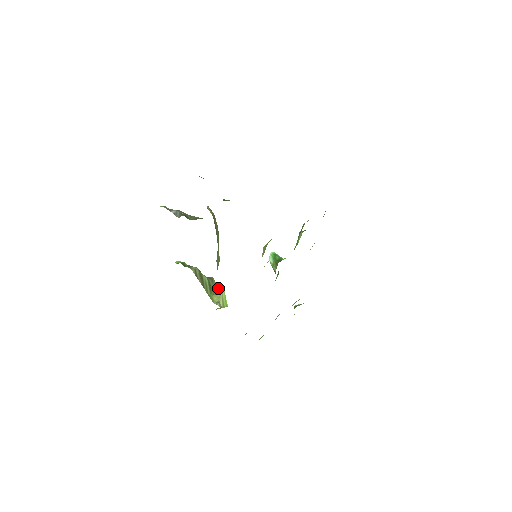
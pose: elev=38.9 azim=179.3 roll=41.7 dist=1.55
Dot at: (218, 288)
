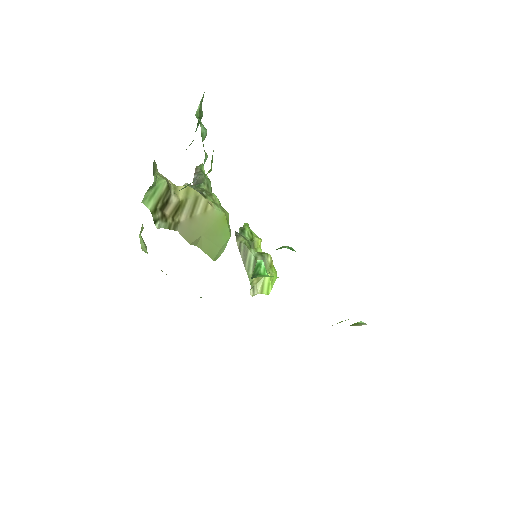
Dot at: (269, 269)
